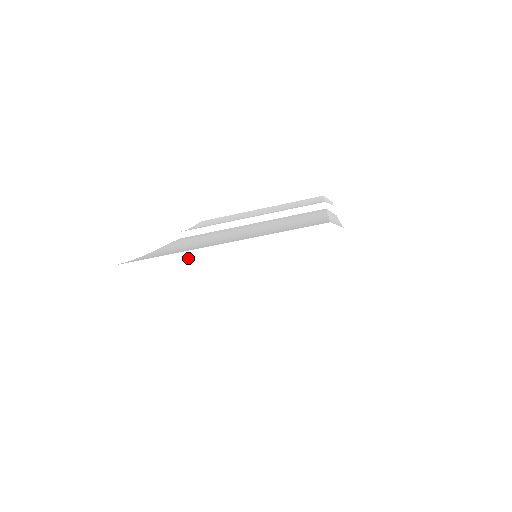
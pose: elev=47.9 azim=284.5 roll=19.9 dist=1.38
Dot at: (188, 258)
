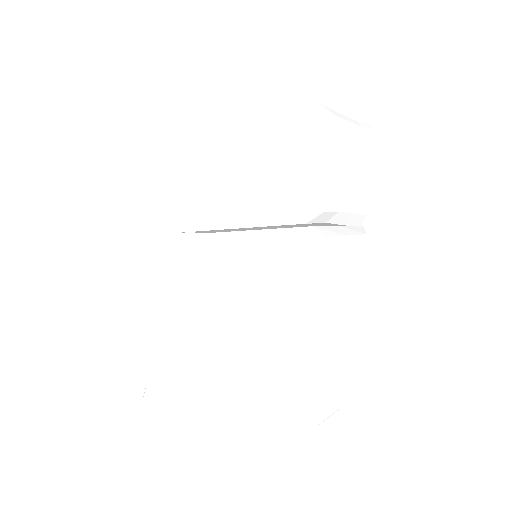
Dot at: occluded
